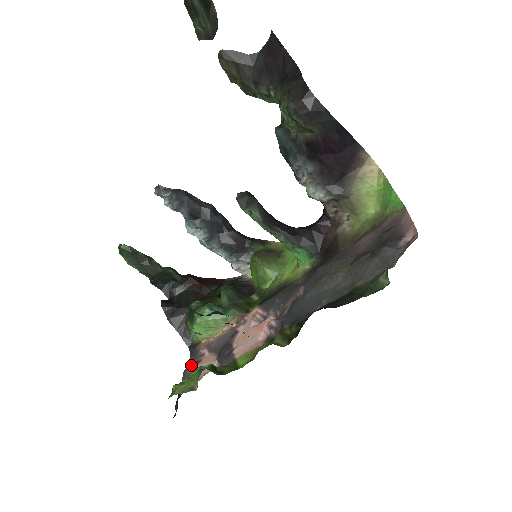
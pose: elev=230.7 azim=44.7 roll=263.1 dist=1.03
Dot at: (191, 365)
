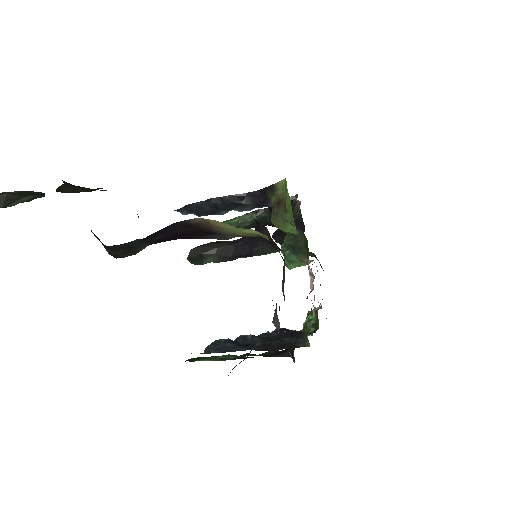
Dot at: occluded
